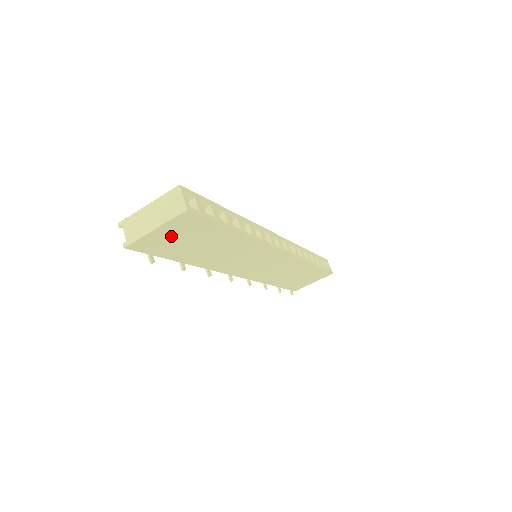
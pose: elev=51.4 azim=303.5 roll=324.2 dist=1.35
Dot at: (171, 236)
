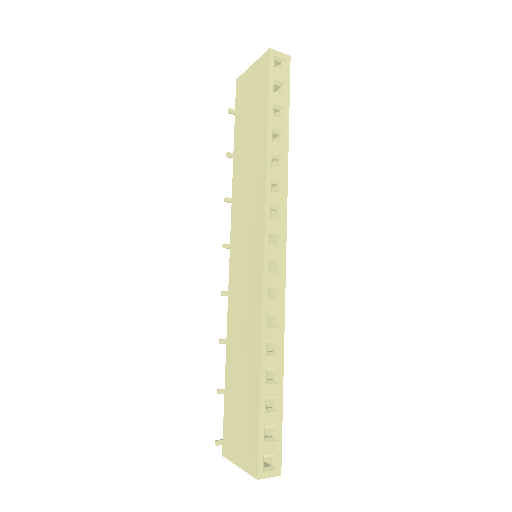
Dot at: occluded
